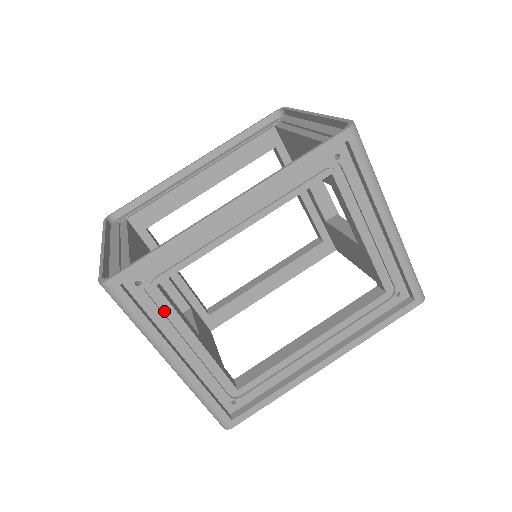
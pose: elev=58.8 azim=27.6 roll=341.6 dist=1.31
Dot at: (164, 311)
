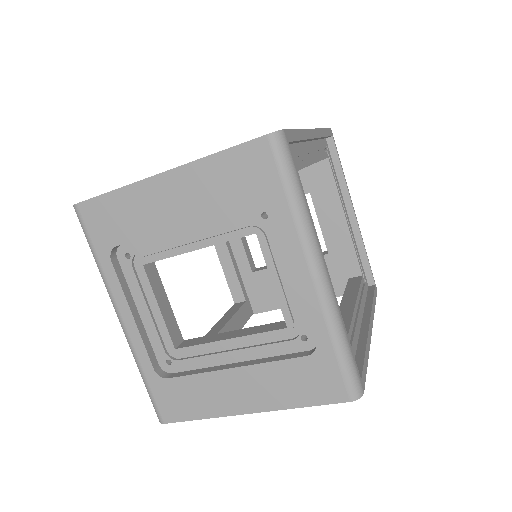
Dot at: occluded
